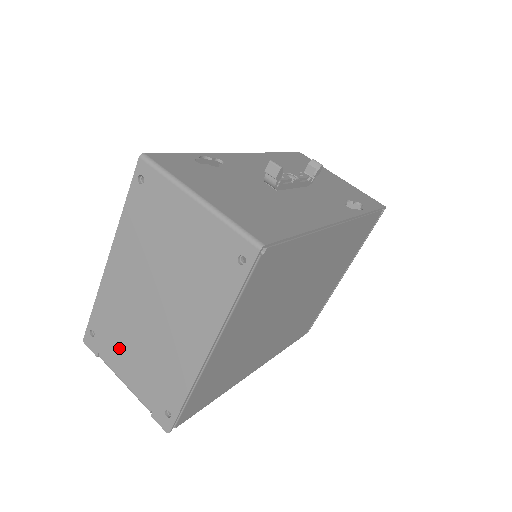
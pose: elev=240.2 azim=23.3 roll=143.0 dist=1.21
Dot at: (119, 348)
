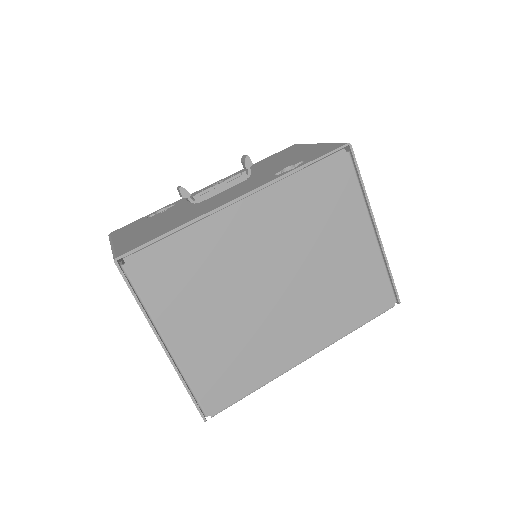
Dot at: occluded
